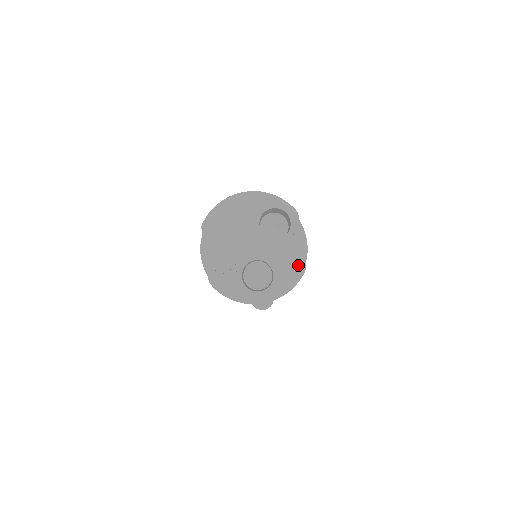
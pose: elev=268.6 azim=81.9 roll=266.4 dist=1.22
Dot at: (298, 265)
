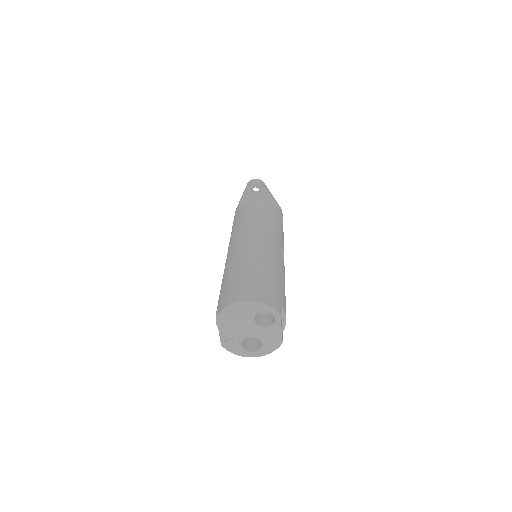
Dot at: (278, 341)
